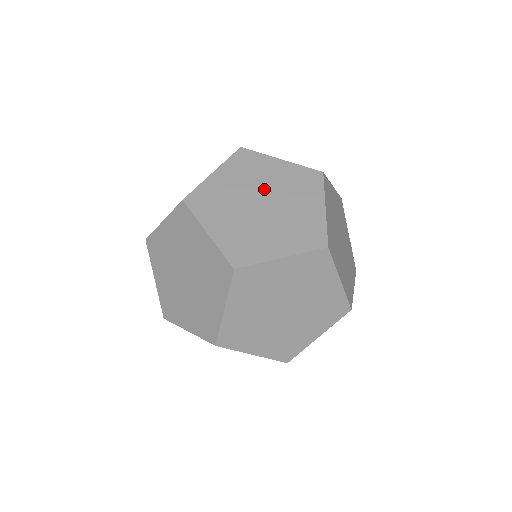
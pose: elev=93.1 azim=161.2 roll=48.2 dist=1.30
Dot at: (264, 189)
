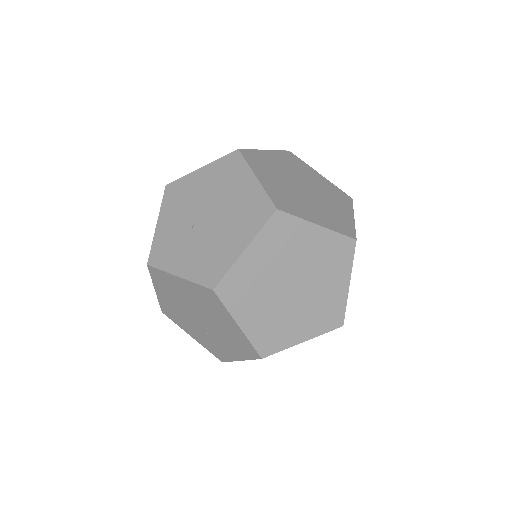
Dot at: (296, 268)
